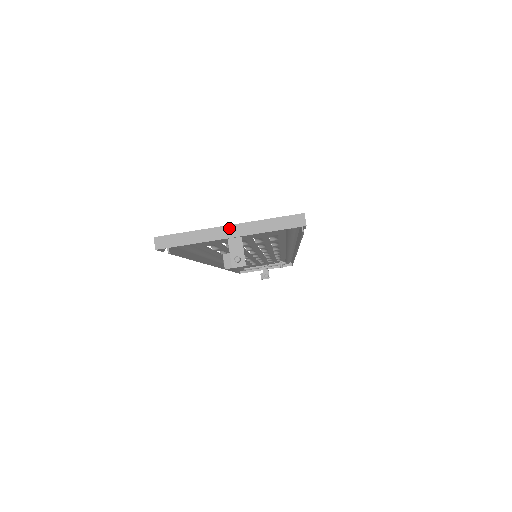
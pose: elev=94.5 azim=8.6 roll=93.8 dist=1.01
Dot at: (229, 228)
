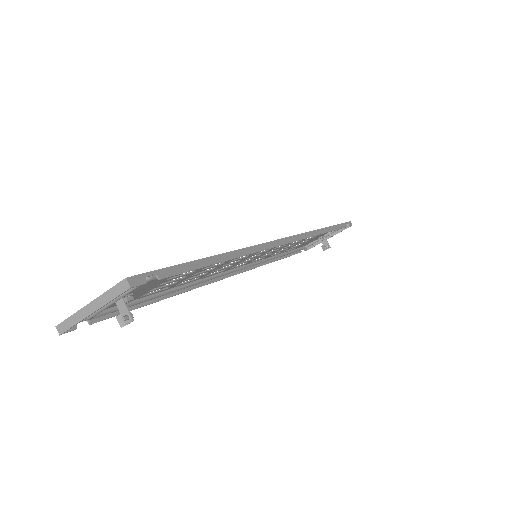
Dot at: (89, 306)
